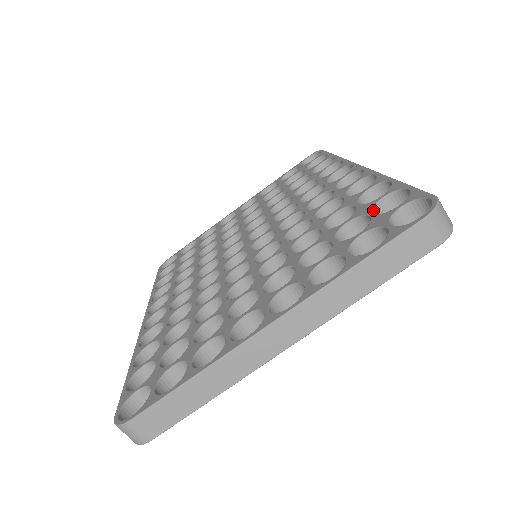
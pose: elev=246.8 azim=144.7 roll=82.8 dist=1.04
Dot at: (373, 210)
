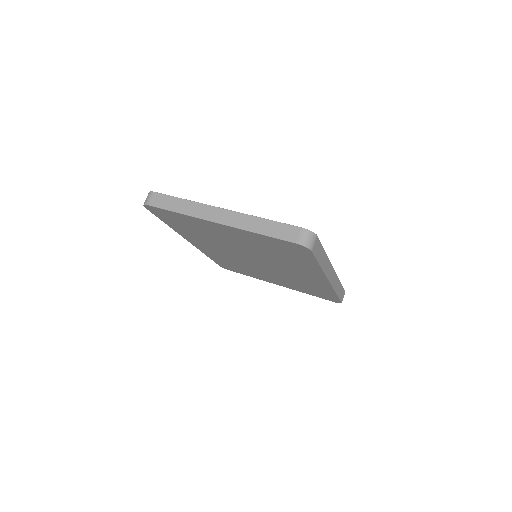
Dot at: occluded
